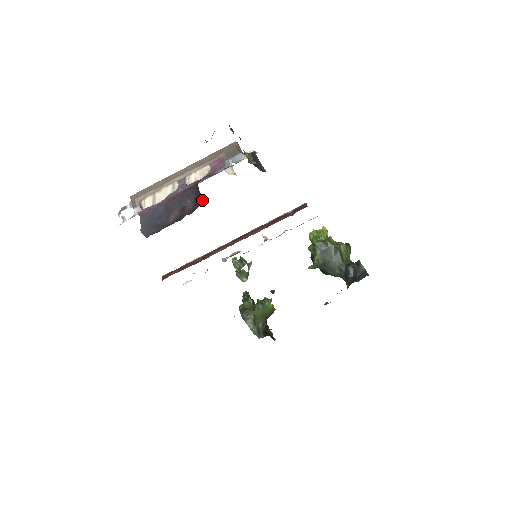
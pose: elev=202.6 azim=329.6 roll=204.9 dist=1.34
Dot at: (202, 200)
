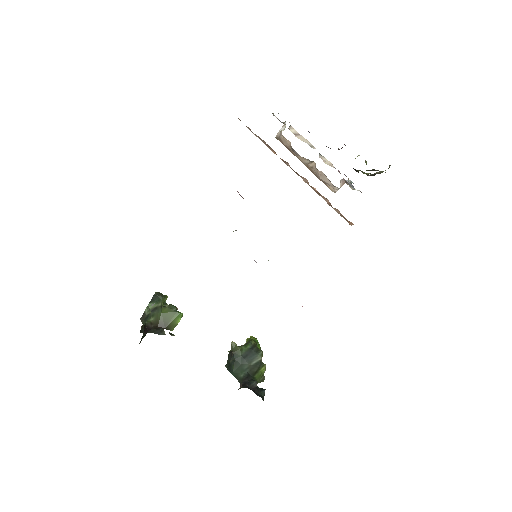
Dot at: occluded
